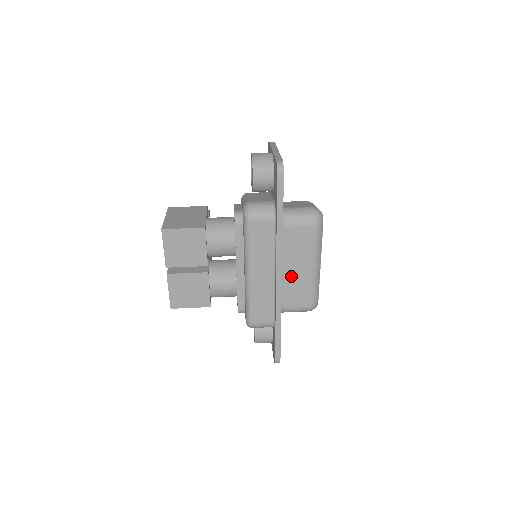
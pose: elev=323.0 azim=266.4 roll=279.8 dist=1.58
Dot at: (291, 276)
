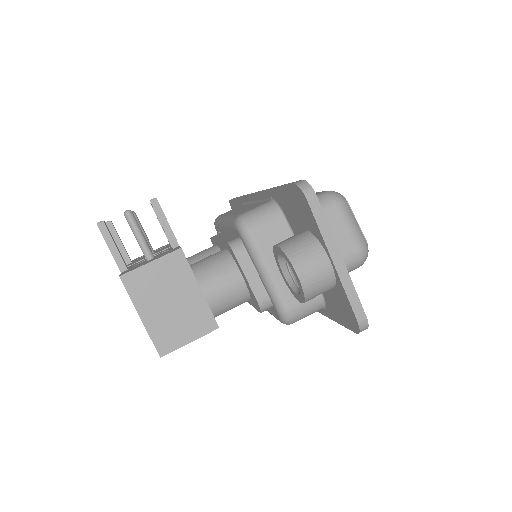
Dot at: occluded
